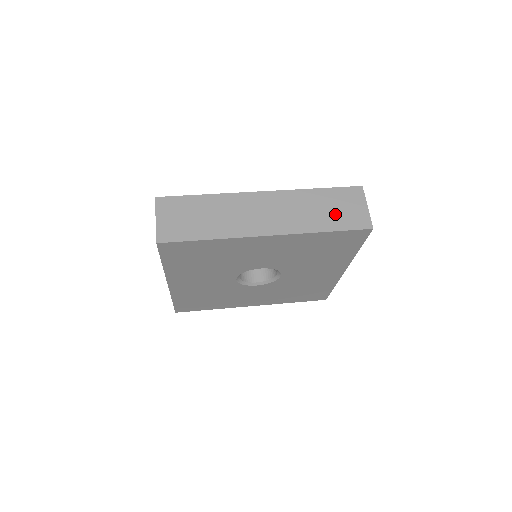
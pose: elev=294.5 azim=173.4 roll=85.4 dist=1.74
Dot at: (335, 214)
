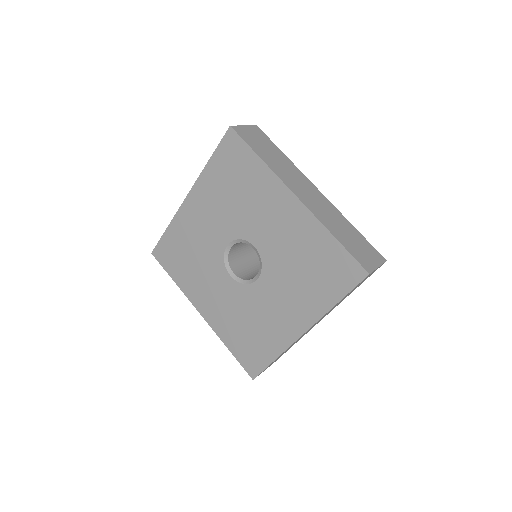
Dot at: (352, 242)
